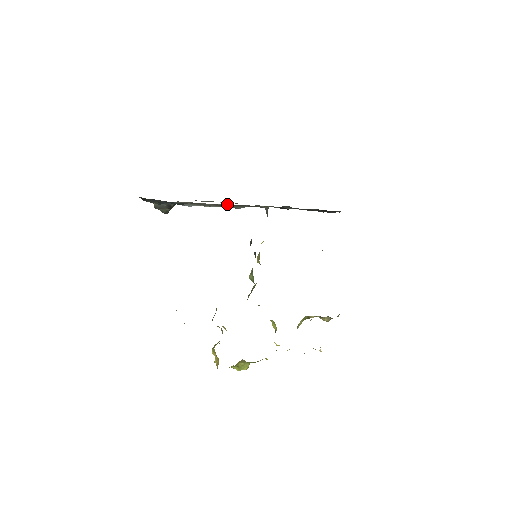
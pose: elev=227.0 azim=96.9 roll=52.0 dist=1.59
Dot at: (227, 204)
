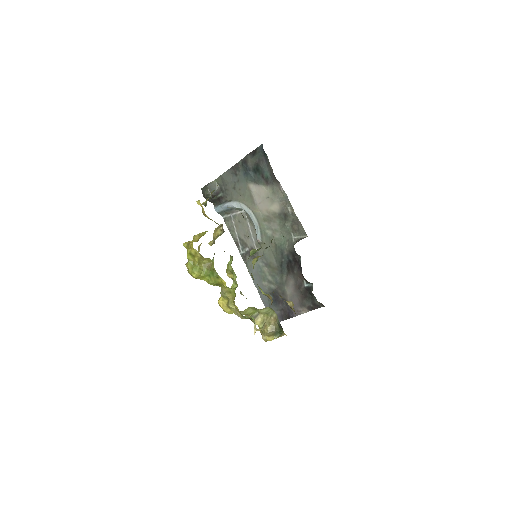
Dot at: (277, 216)
